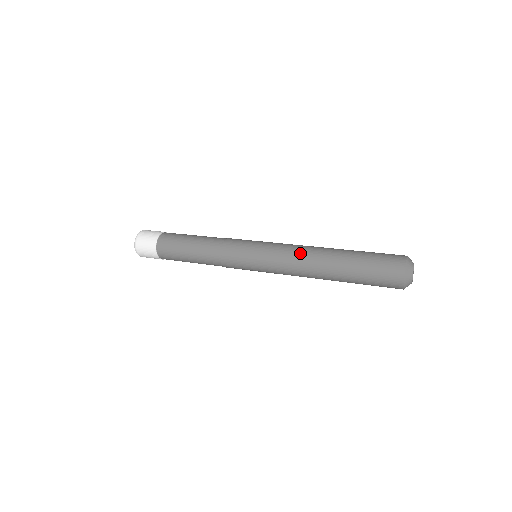
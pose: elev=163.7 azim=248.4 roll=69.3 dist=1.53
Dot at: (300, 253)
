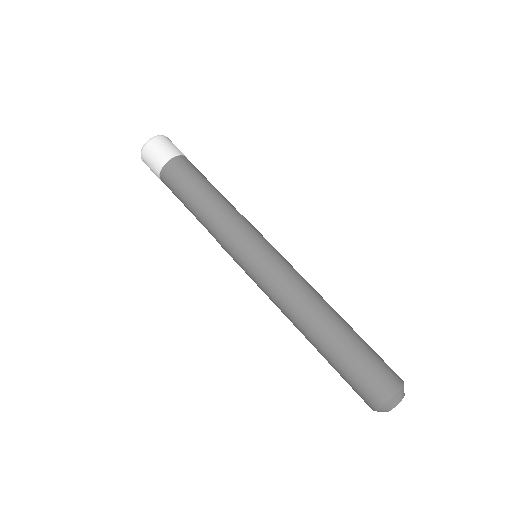
Dot at: (288, 306)
